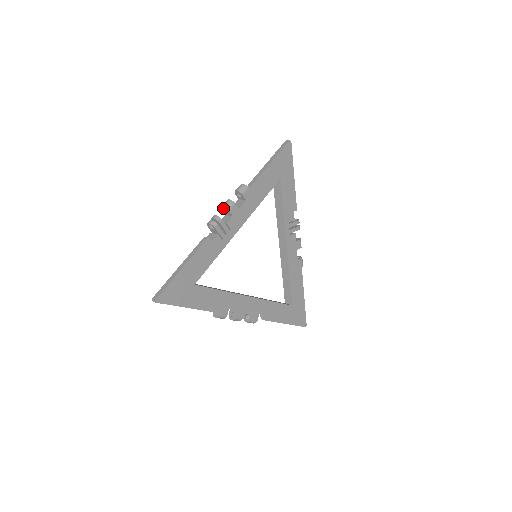
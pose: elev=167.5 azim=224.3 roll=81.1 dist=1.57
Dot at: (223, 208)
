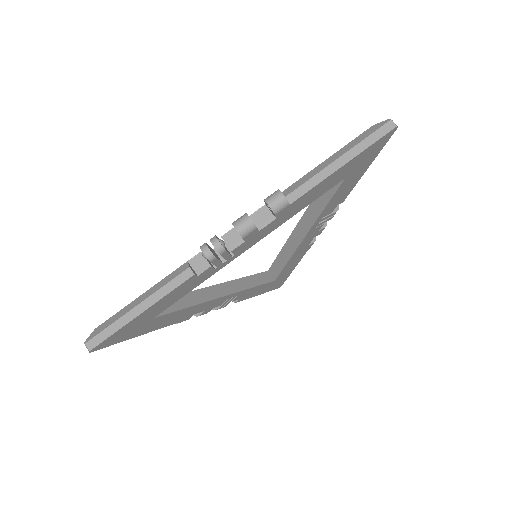
Dot at: (235, 228)
